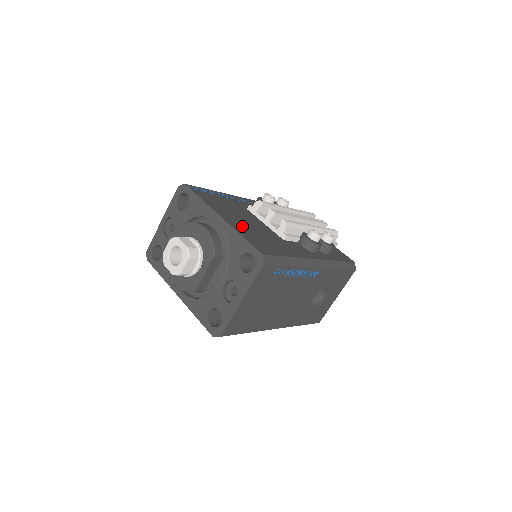
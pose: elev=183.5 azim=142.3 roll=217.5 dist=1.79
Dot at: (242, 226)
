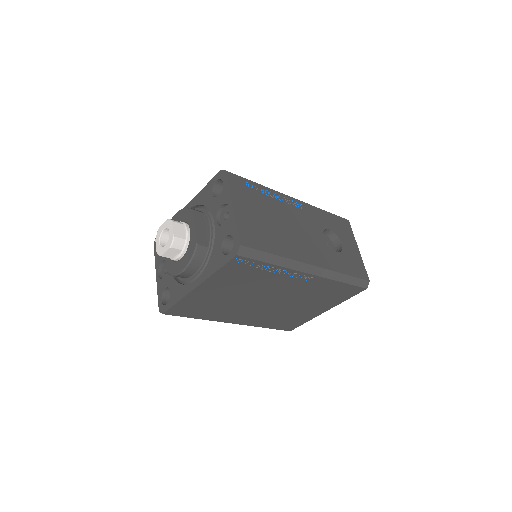
Dot at: occluded
